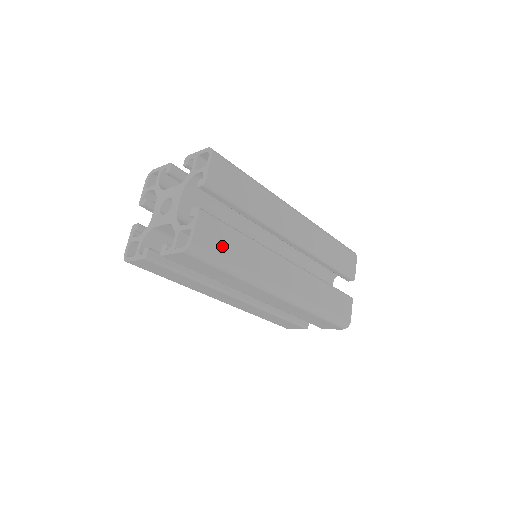
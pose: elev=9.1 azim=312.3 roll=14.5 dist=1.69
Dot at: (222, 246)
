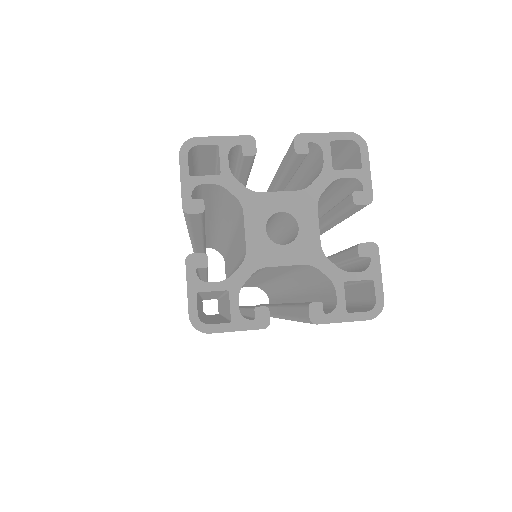
Dot at: occluded
